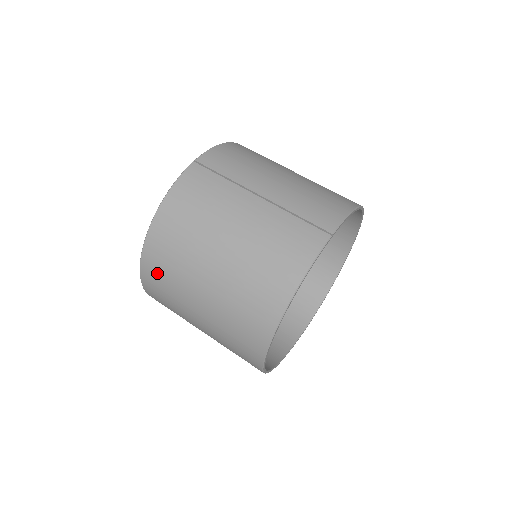
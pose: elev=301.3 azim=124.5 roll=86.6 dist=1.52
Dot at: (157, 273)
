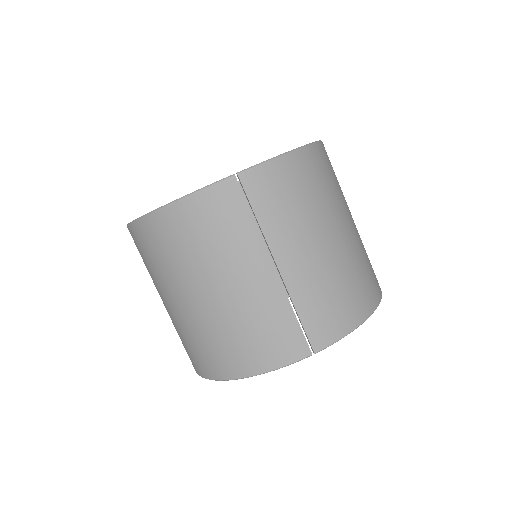
Dot at: (141, 247)
